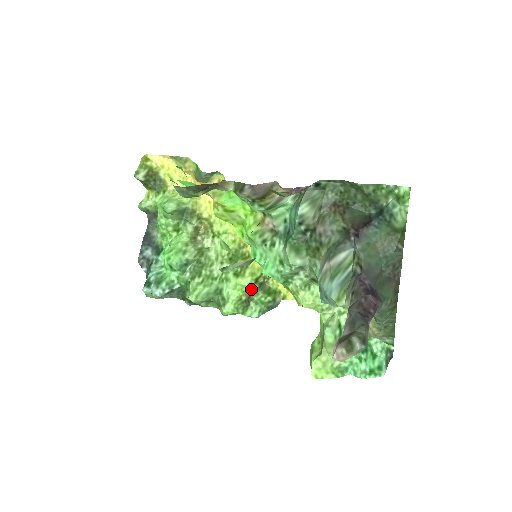
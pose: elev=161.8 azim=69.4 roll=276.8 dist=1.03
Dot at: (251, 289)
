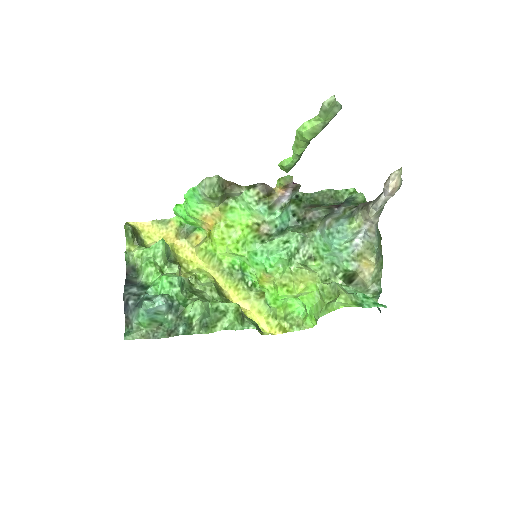
Dot at: occluded
